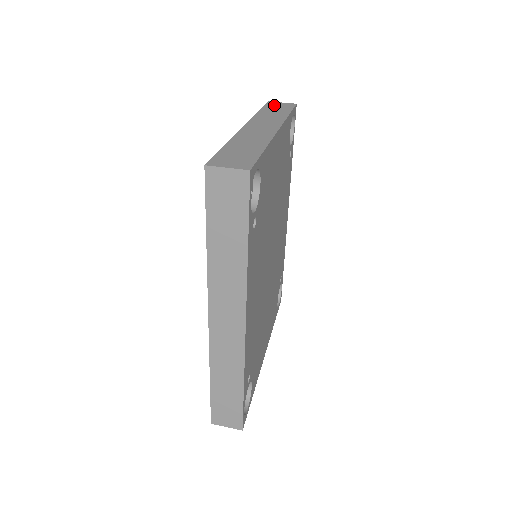
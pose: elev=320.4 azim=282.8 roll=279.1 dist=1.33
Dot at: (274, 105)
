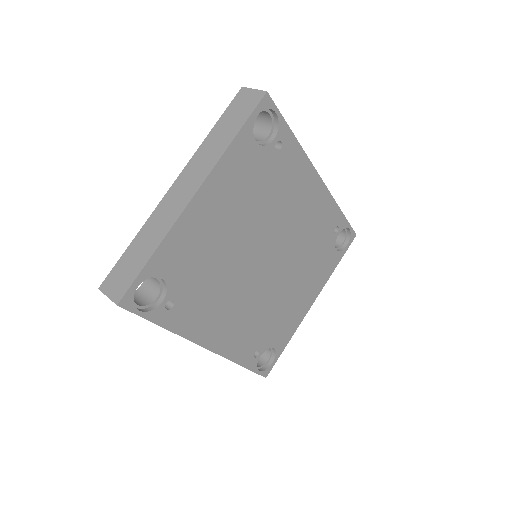
Dot at: (239, 103)
